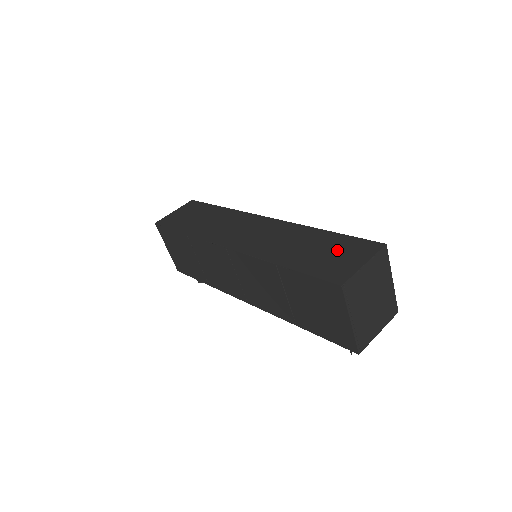
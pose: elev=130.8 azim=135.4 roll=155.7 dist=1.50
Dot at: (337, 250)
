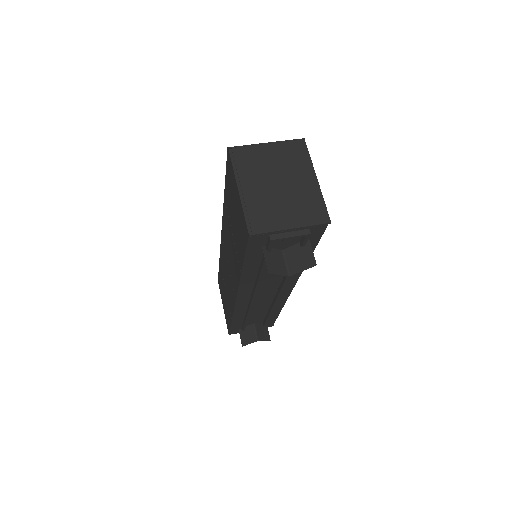
Dot at: occluded
